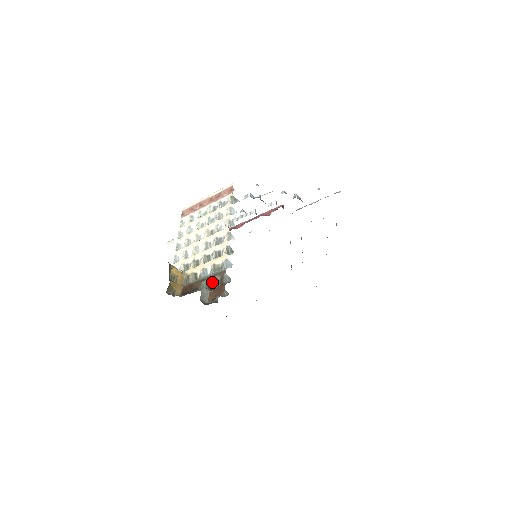
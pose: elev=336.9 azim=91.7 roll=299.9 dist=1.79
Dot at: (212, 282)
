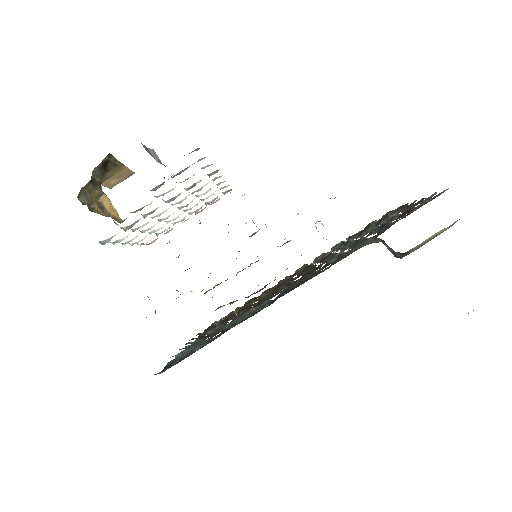
Dot at: (172, 177)
